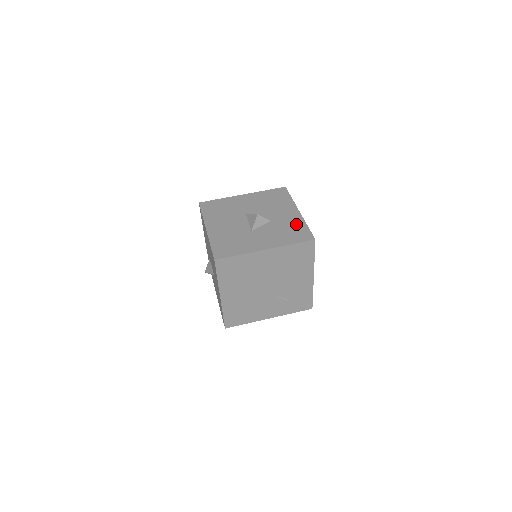
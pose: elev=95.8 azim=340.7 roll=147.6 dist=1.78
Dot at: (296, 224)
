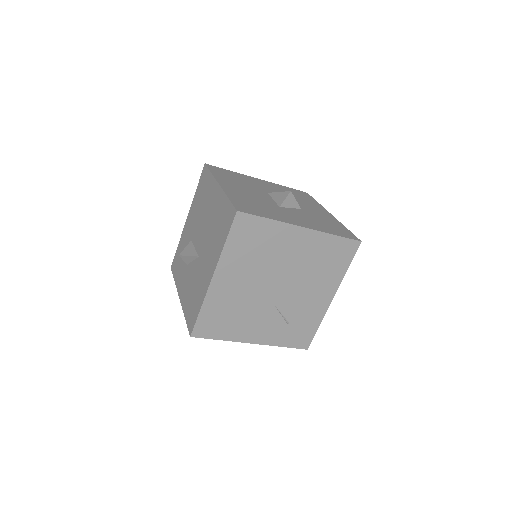
Dot at: (333, 222)
